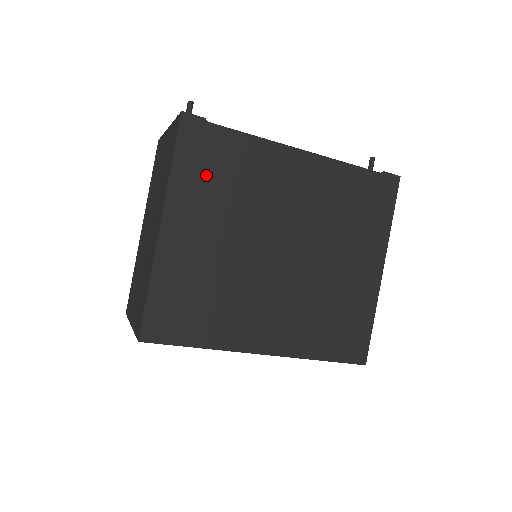
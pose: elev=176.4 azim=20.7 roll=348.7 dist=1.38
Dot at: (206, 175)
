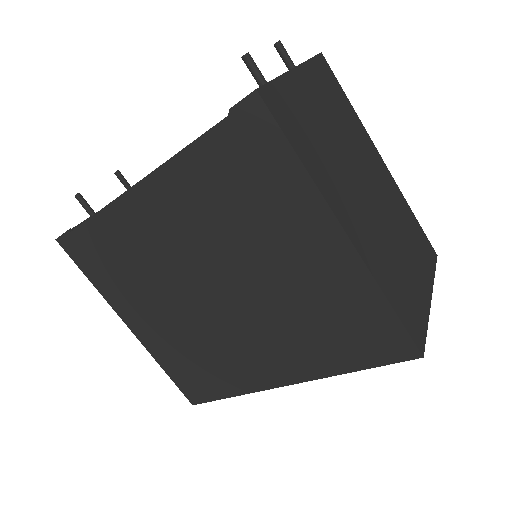
Dot at: (111, 272)
